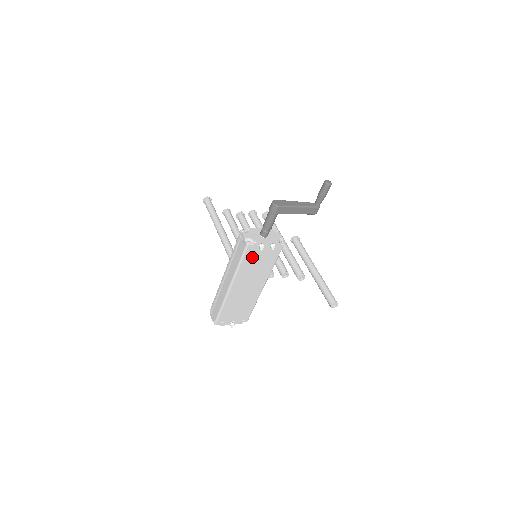
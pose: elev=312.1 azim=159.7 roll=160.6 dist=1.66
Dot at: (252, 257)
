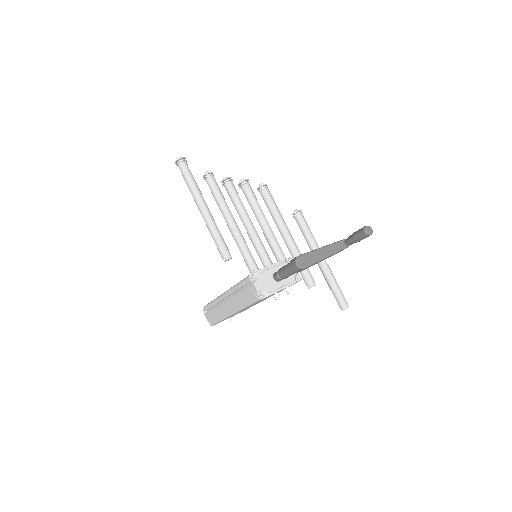
Dot at: occluded
